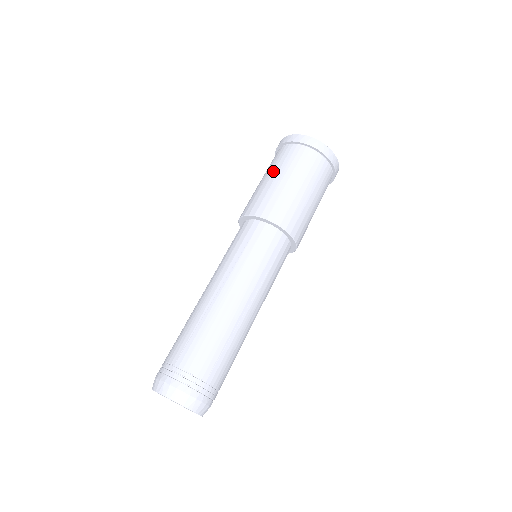
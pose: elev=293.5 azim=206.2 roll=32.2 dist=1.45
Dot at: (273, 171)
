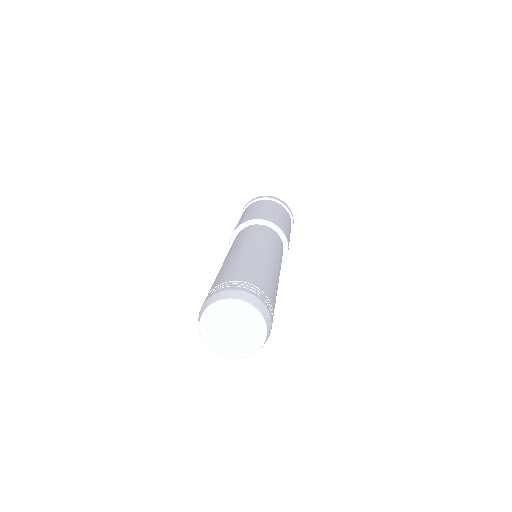
Dot at: occluded
